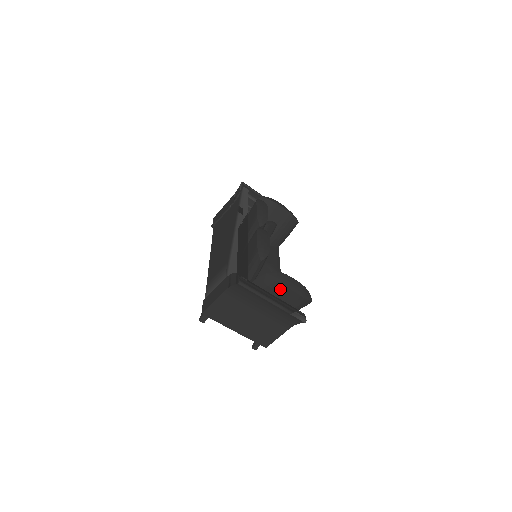
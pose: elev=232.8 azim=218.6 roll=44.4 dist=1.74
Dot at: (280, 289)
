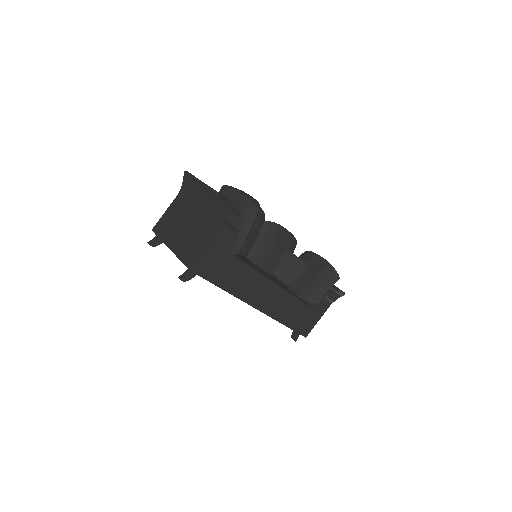
Dot at: (227, 195)
